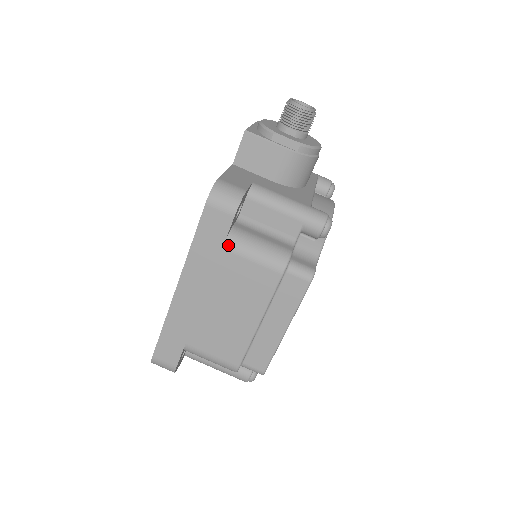
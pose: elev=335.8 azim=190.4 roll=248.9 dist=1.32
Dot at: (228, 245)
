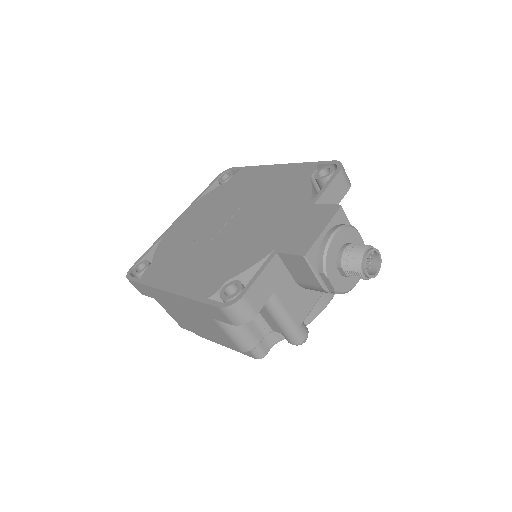
Dot at: (218, 321)
